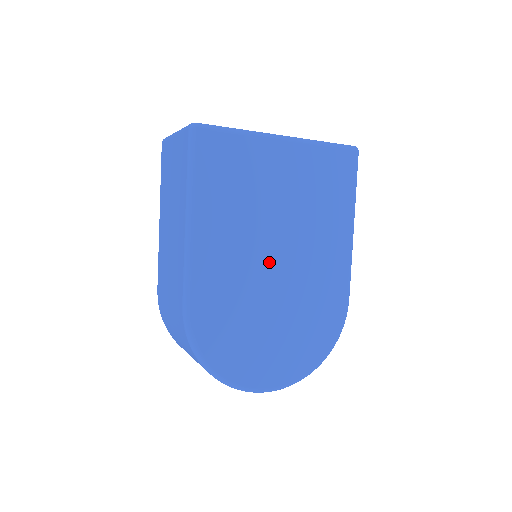
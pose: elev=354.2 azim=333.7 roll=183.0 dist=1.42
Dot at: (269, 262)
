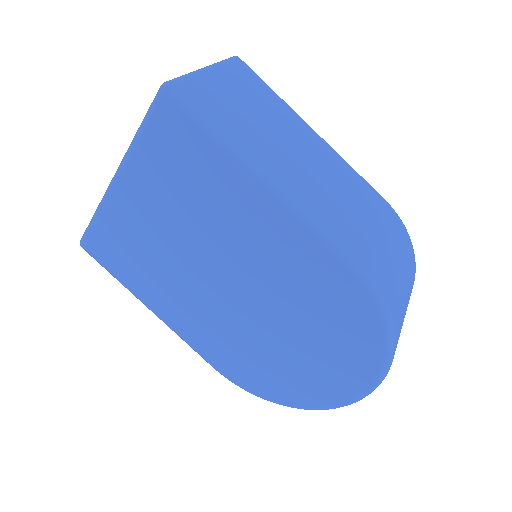
Dot at: (224, 296)
